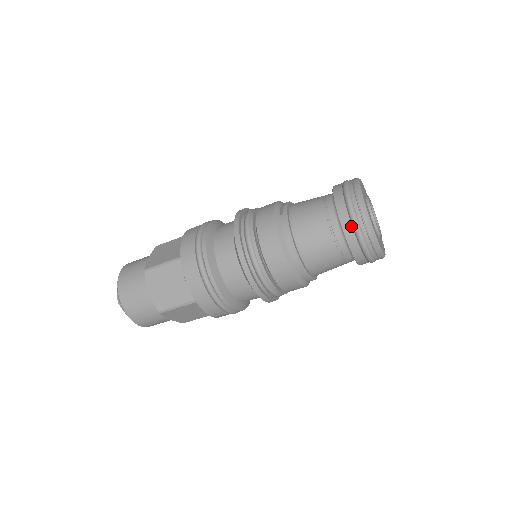
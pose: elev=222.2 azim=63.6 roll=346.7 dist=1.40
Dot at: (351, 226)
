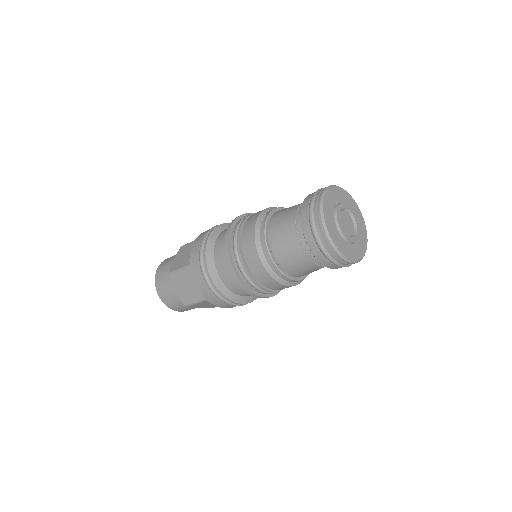
Dot at: (314, 243)
